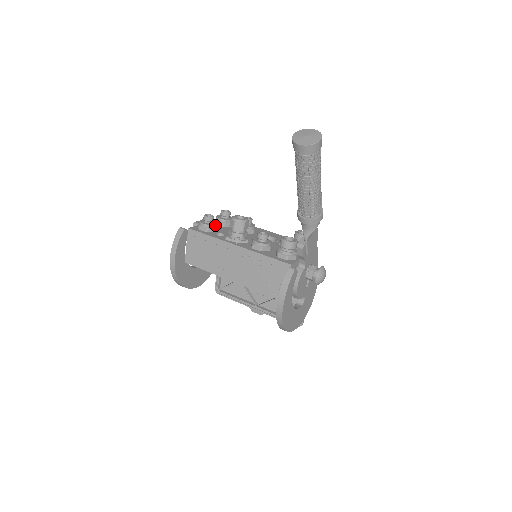
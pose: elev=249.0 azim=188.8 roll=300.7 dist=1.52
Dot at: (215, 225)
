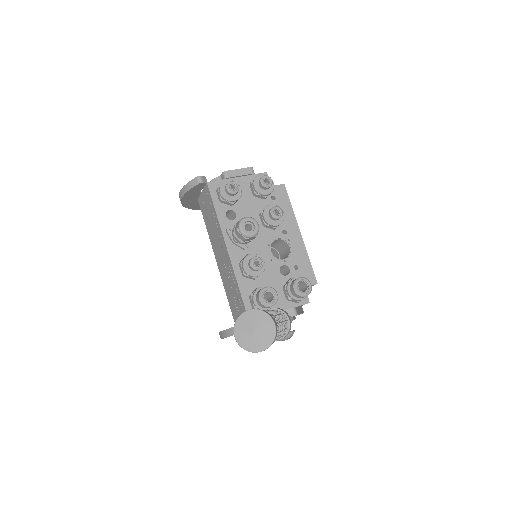
Dot at: (233, 201)
